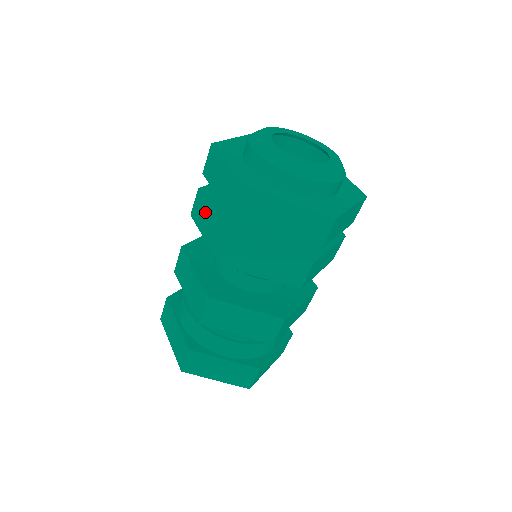
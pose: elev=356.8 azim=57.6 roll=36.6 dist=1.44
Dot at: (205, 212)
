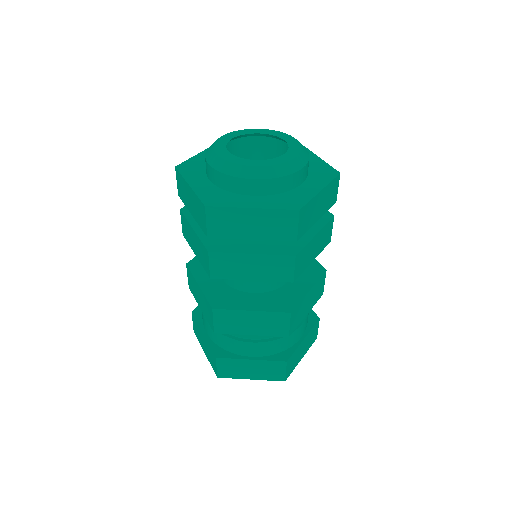
Dot at: (189, 231)
